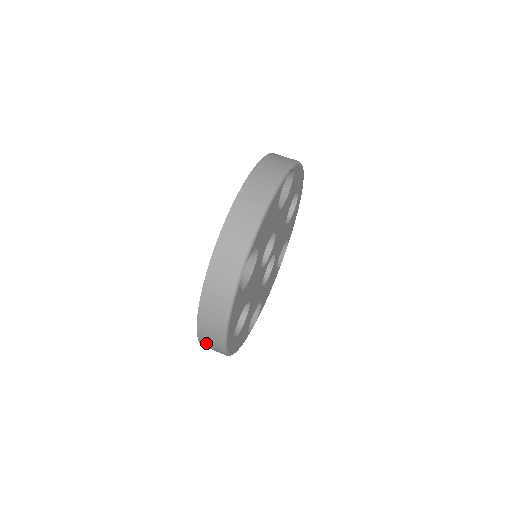
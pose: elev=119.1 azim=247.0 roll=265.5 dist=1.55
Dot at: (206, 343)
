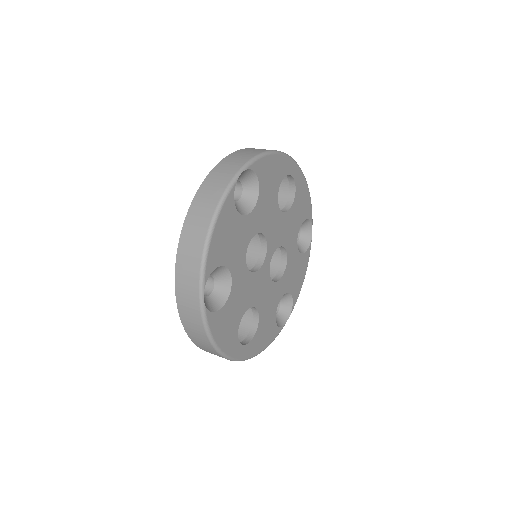
Dot at: occluded
